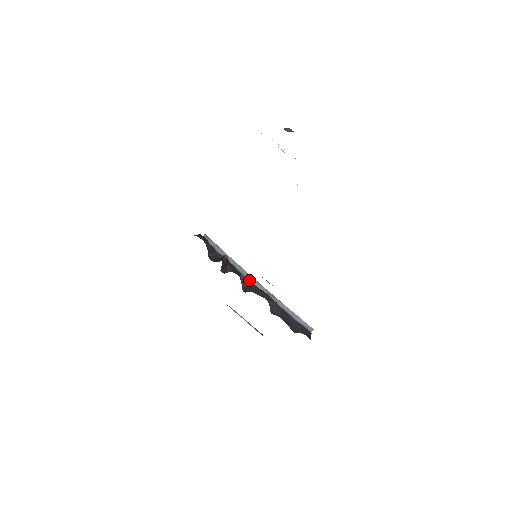
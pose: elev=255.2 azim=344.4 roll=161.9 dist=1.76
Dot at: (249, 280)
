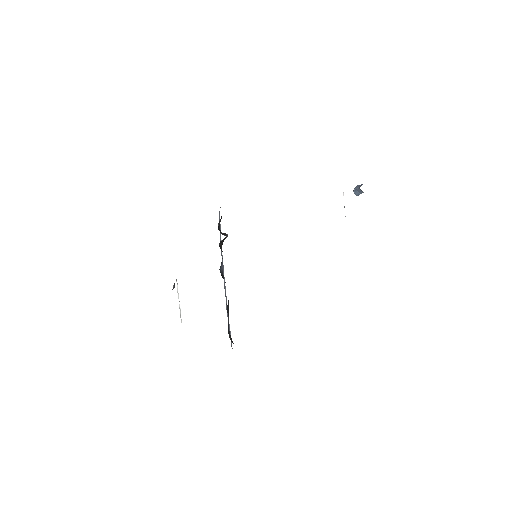
Dot at: (223, 269)
